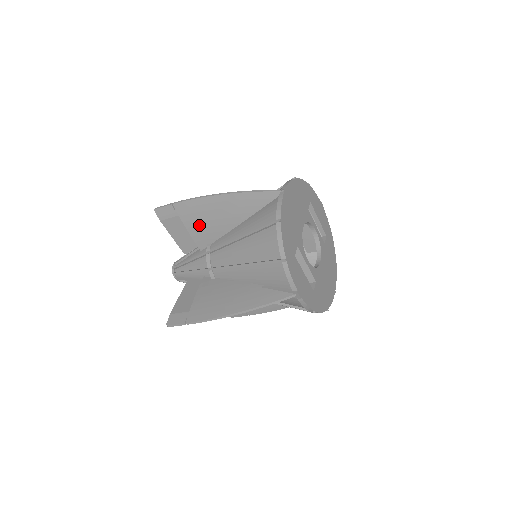
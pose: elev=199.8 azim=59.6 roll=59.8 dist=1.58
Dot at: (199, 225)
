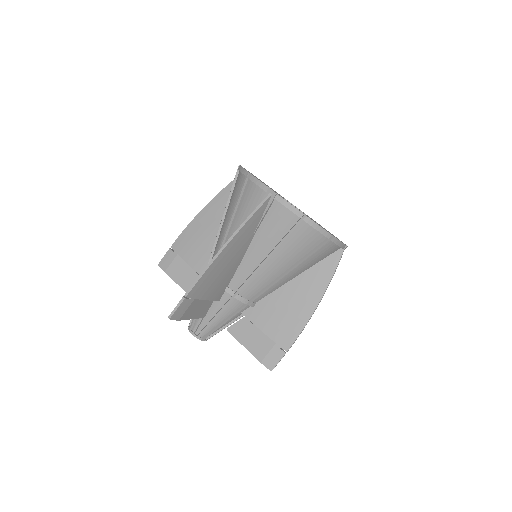
Dot at: (195, 251)
